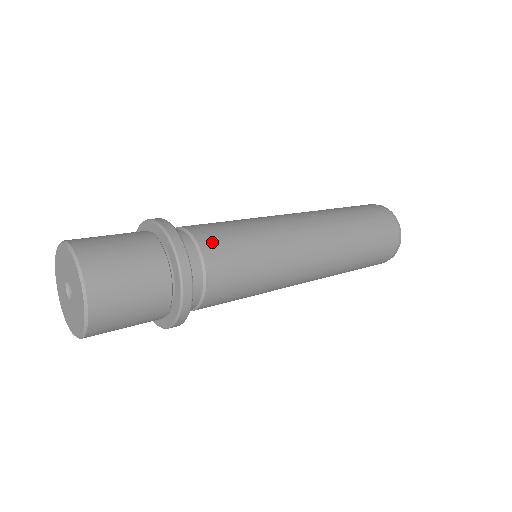
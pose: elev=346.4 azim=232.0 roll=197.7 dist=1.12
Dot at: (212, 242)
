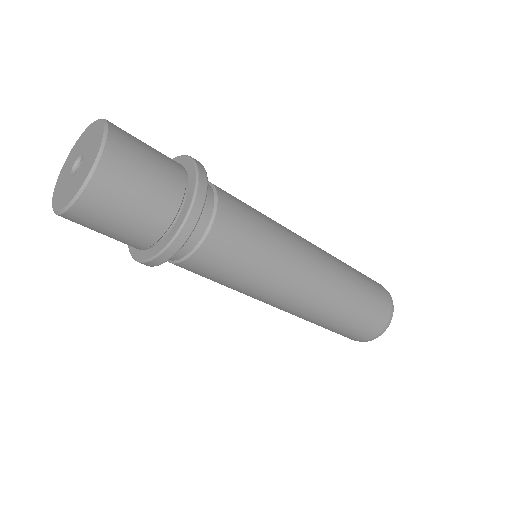
Dot at: (230, 202)
